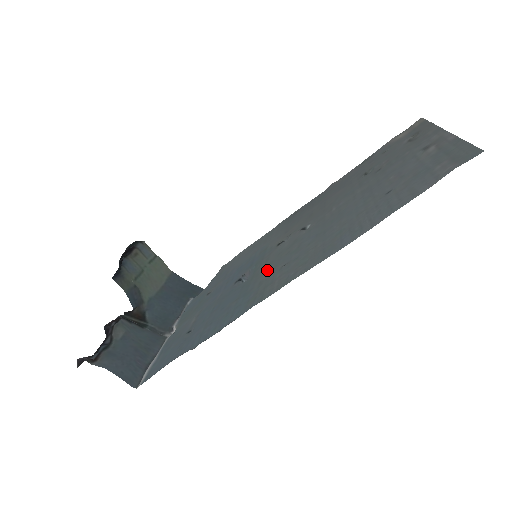
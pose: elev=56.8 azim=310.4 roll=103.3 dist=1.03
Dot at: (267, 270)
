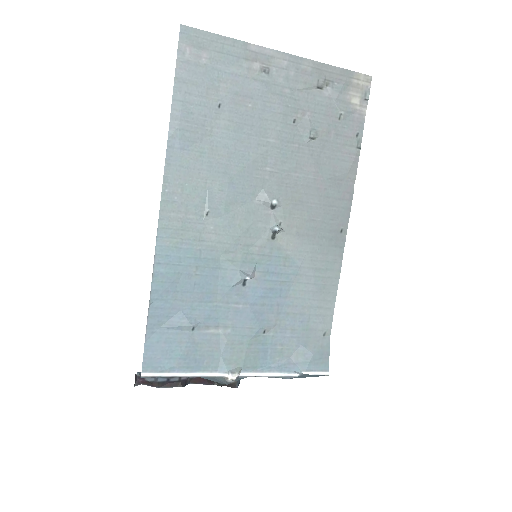
Dot at: (222, 238)
